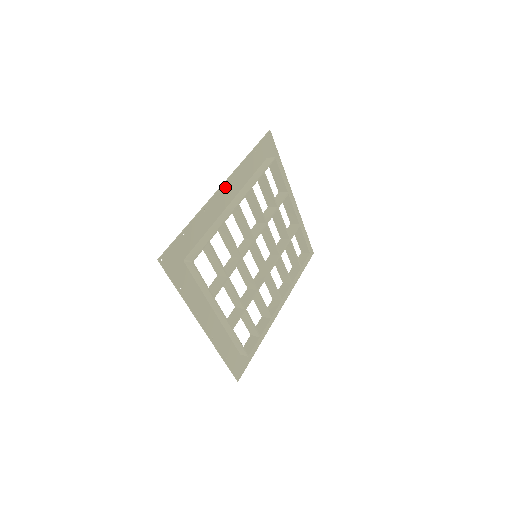
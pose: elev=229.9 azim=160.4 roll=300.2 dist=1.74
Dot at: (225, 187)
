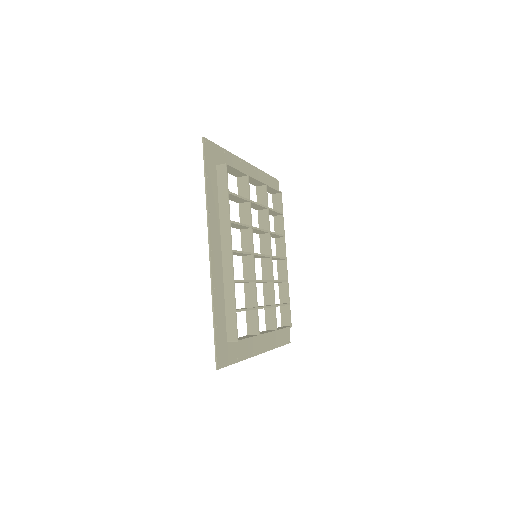
Dot at: (212, 246)
